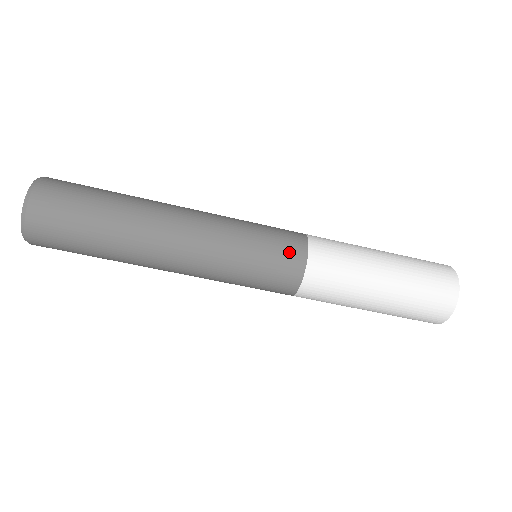
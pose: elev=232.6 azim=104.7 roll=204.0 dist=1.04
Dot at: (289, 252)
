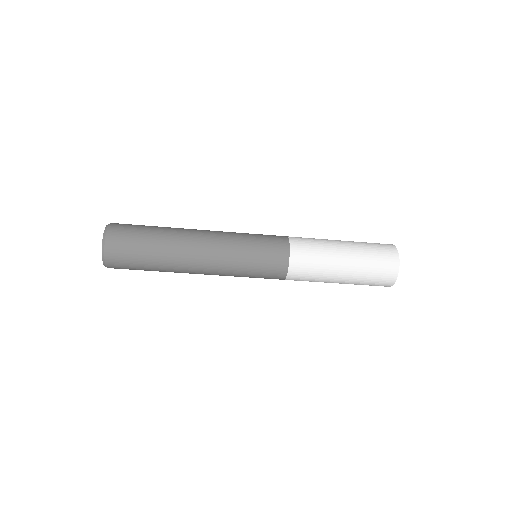
Dot at: (276, 239)
